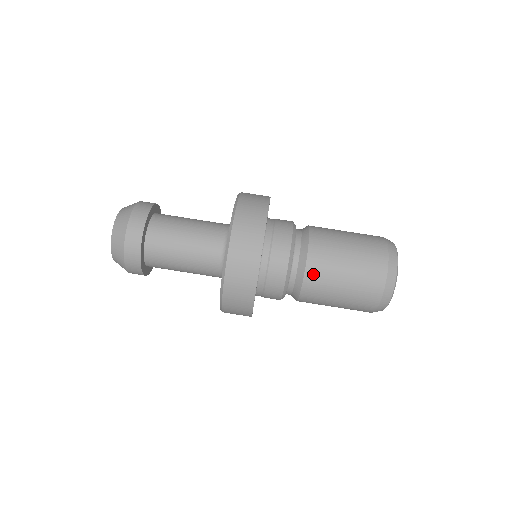
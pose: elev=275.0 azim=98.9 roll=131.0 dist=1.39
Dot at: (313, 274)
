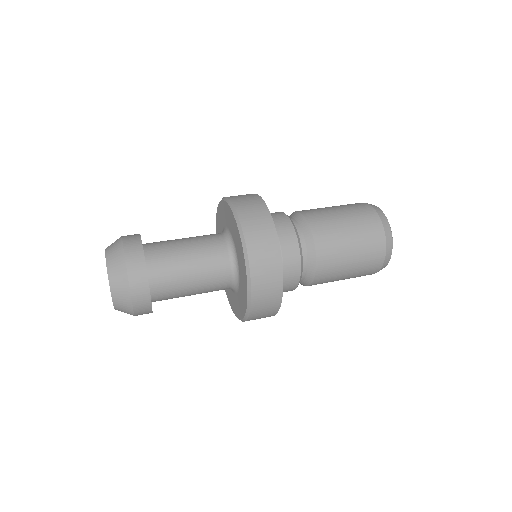
Dot at: (324, 253)
